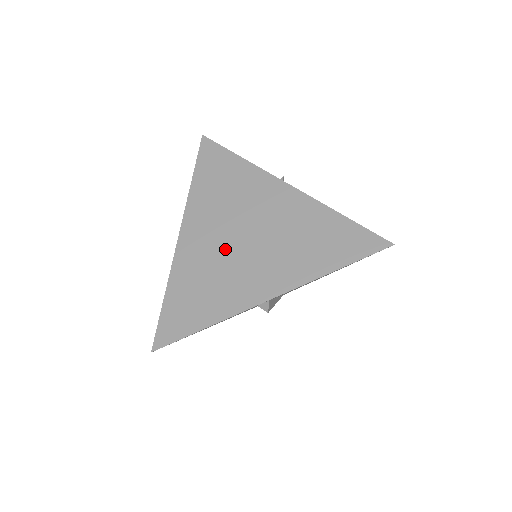
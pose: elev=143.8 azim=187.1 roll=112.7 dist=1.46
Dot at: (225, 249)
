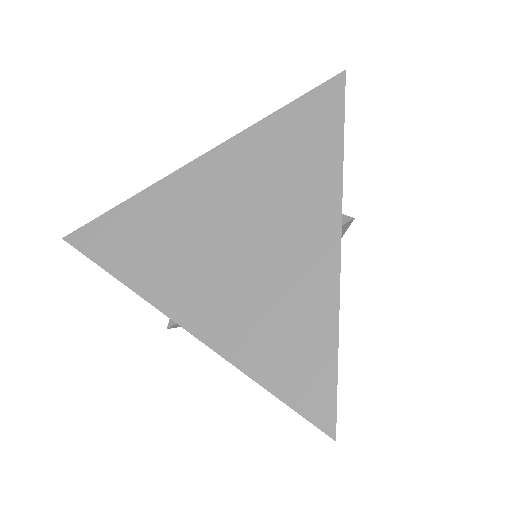
Dot at: (207, 224)
